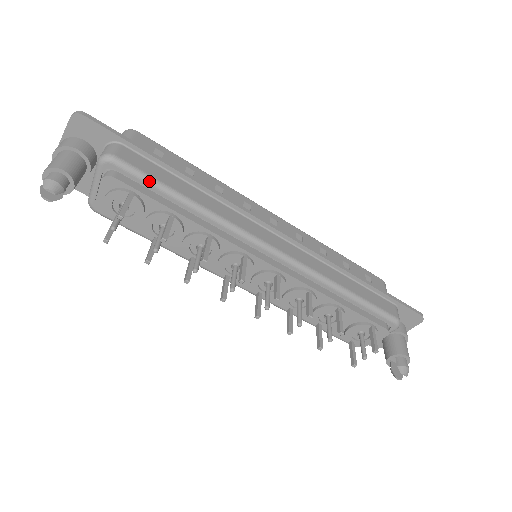
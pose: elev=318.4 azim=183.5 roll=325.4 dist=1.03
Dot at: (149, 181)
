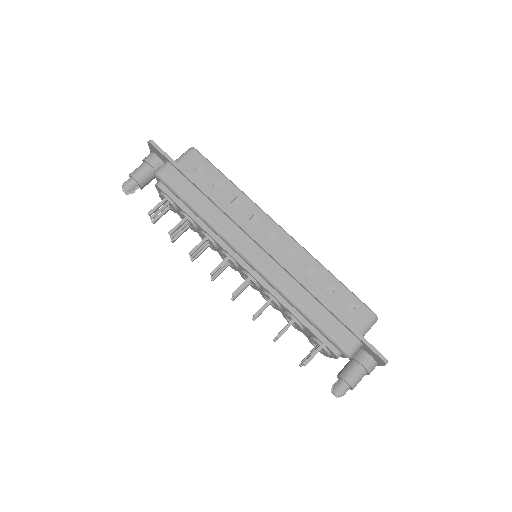
Dot at: (175, 193)
